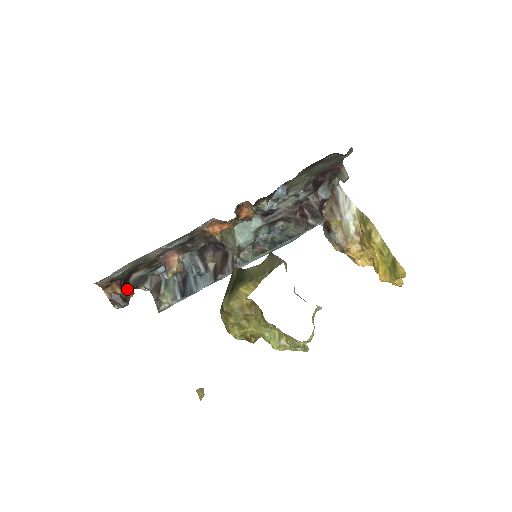
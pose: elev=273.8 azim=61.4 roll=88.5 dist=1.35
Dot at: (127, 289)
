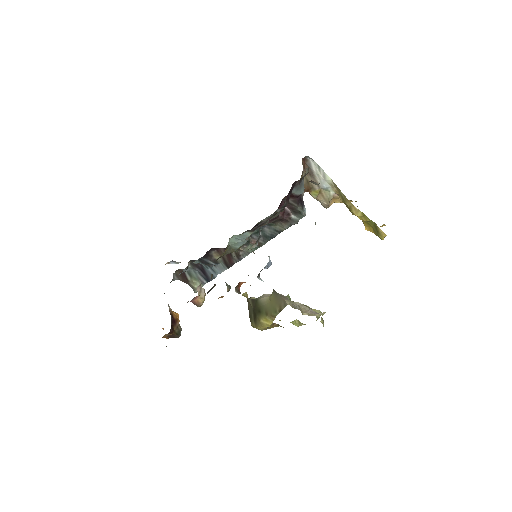
Dot at: (174, 322)
